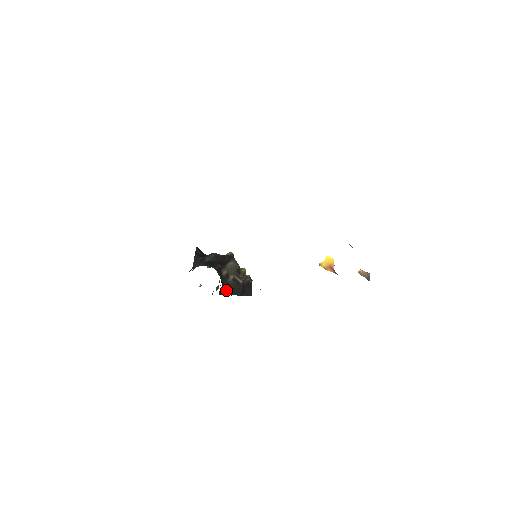
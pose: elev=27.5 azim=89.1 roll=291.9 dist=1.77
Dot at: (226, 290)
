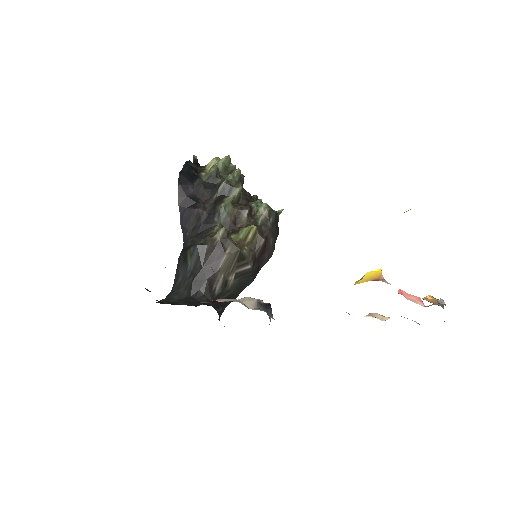
Dot at: (230, 298)
